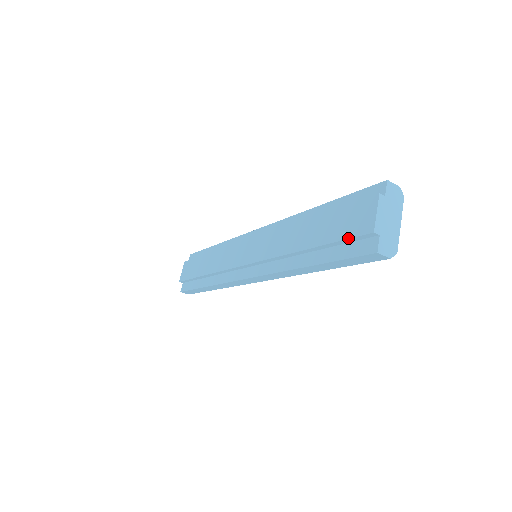
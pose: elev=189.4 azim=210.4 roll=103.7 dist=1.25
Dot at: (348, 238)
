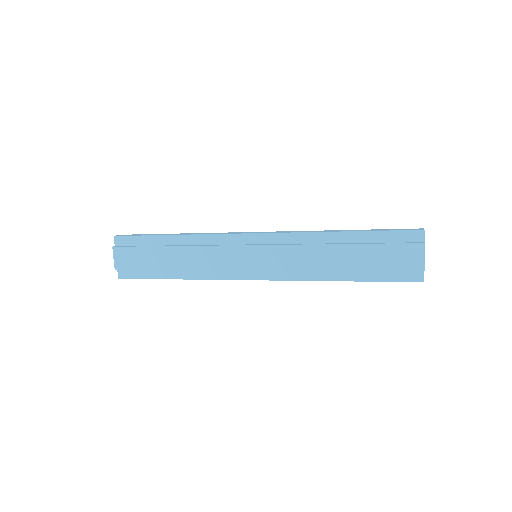
Dot at: (399, 271)
